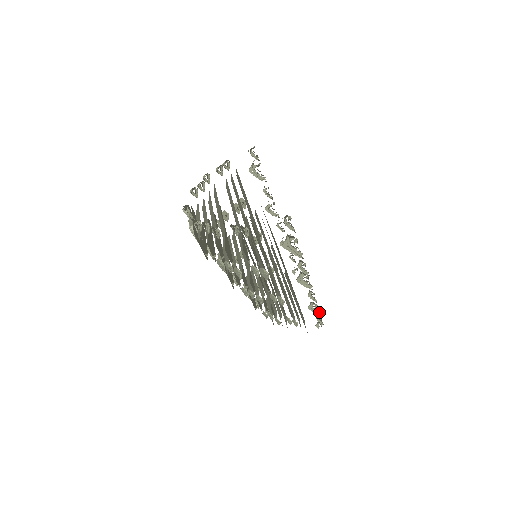
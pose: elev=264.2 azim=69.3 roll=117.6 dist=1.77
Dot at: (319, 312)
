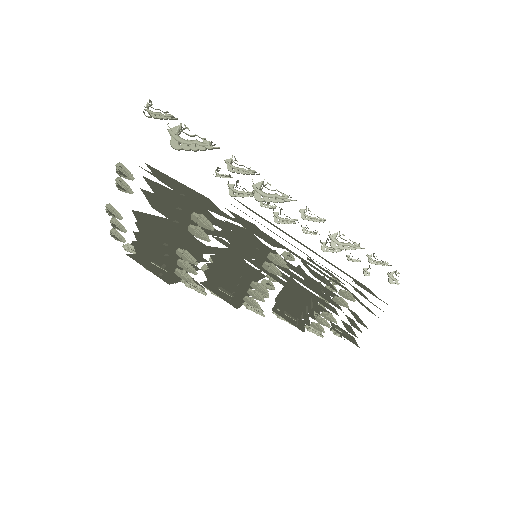
Dot at: (357, 244)
